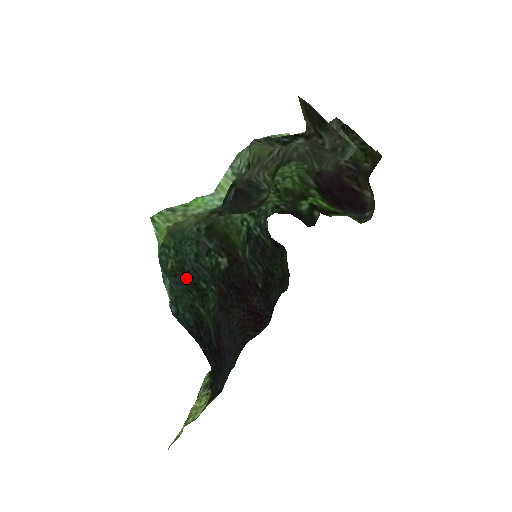
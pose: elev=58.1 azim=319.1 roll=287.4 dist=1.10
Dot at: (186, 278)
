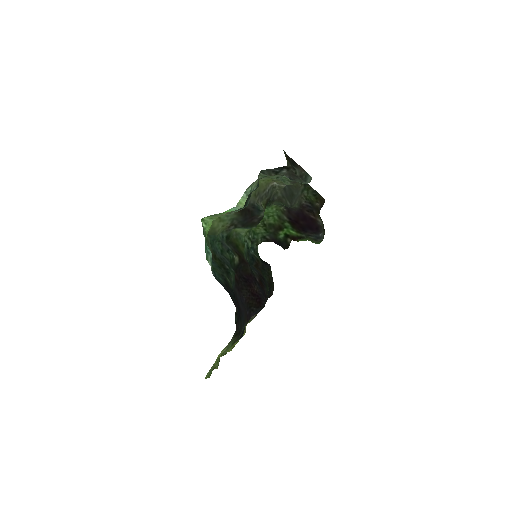
Dot at: (217, 261)
